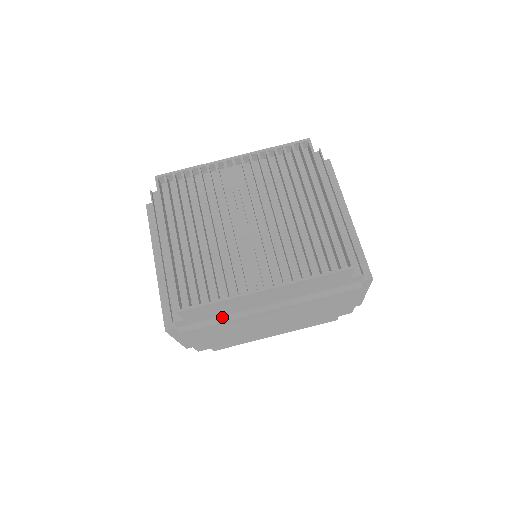
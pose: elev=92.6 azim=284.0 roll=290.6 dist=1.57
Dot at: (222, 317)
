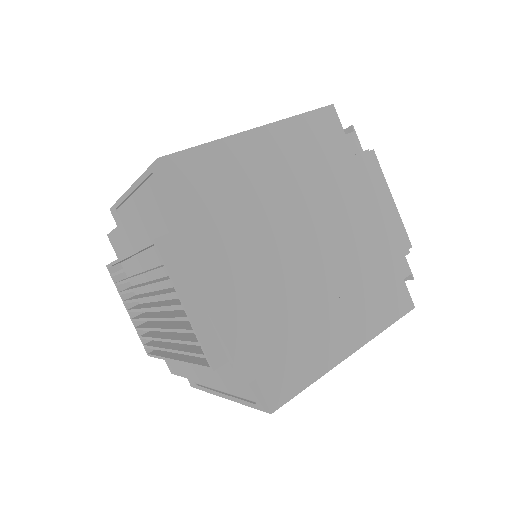
Dot at: (228, 206)
